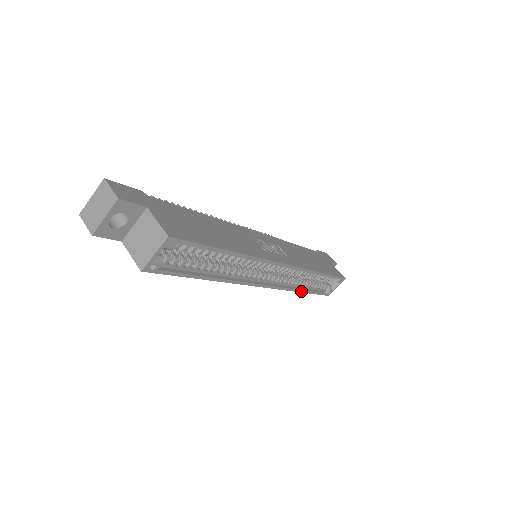
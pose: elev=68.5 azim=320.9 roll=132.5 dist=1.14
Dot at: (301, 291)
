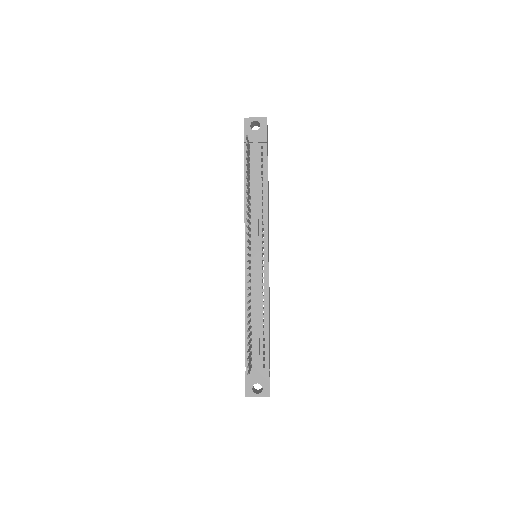
Dot at: occluded
